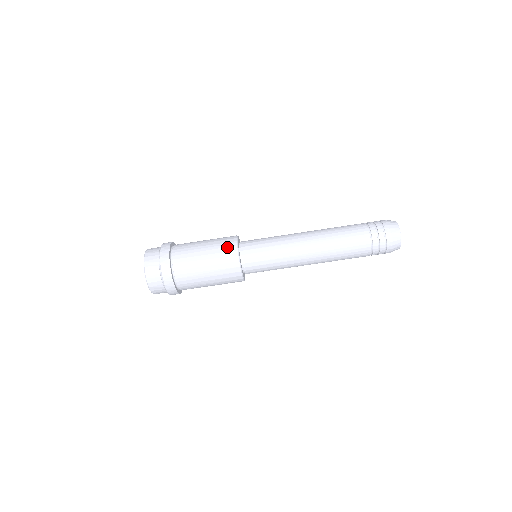
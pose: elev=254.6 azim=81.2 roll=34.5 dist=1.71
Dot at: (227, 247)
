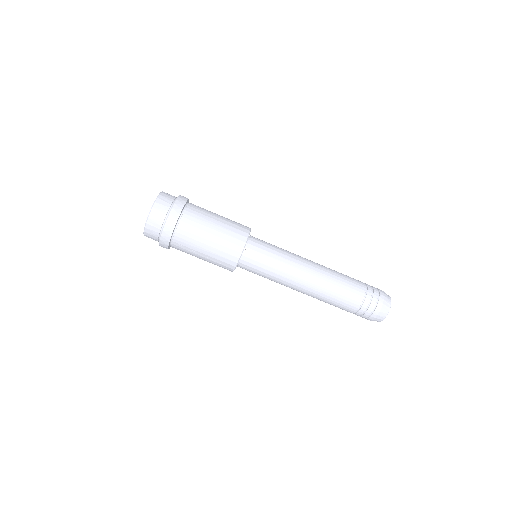
Dot at: (232, 250)
